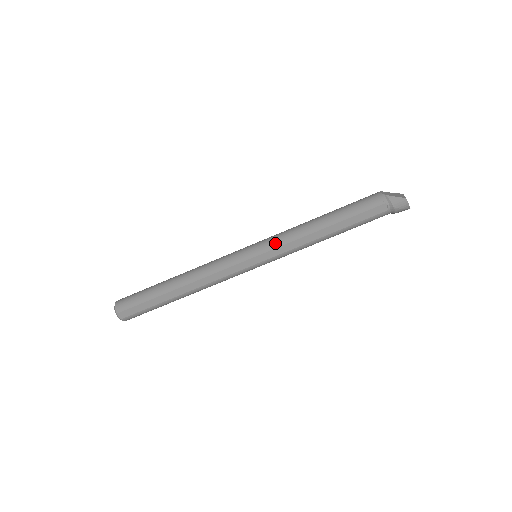
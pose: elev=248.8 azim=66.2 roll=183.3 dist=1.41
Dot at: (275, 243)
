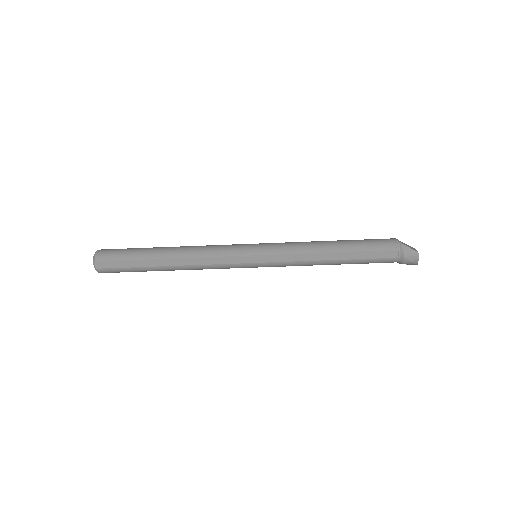
Dot at: (280, 249)
